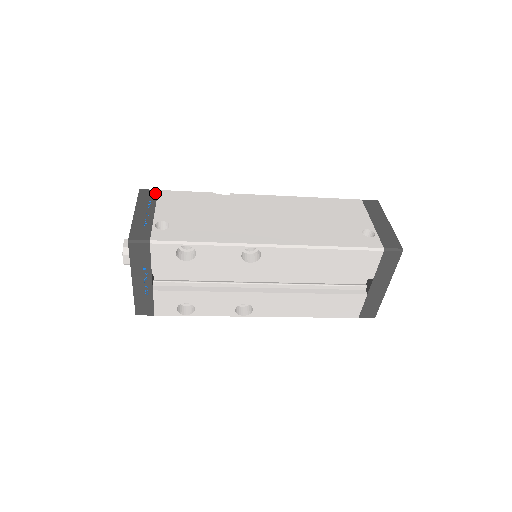
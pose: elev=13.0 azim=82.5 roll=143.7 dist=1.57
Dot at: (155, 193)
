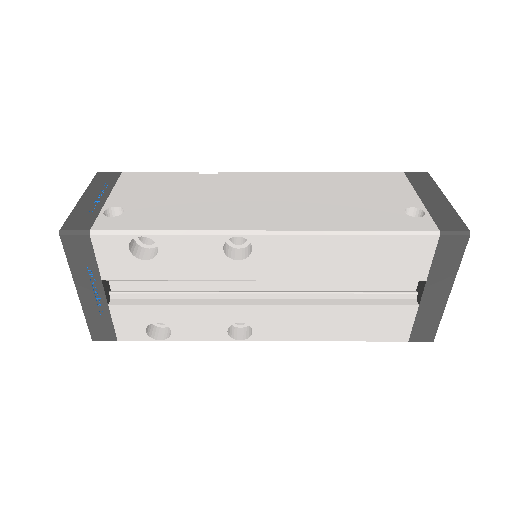
Dot at: (116, 175)
